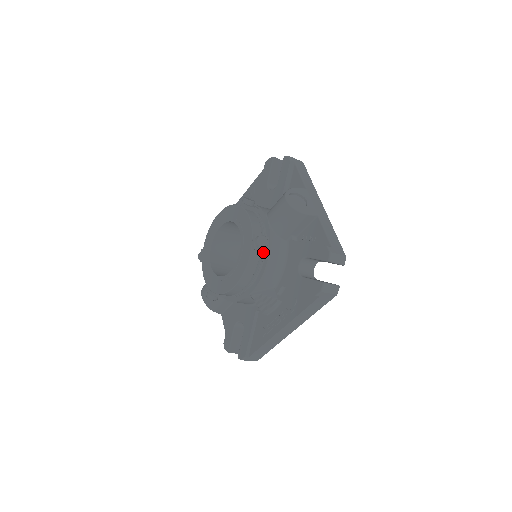
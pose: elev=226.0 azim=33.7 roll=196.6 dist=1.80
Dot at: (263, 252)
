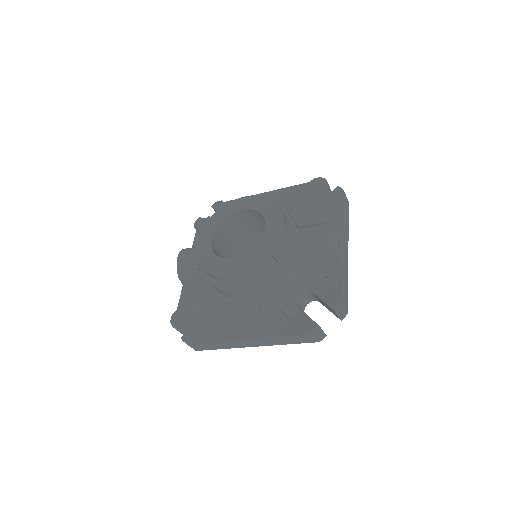
Dot at: (276, 261)
